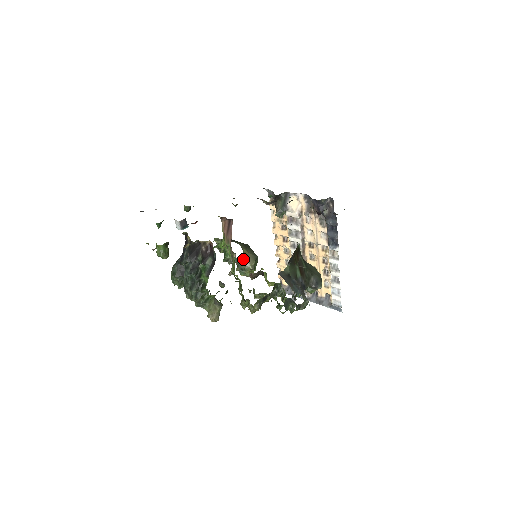
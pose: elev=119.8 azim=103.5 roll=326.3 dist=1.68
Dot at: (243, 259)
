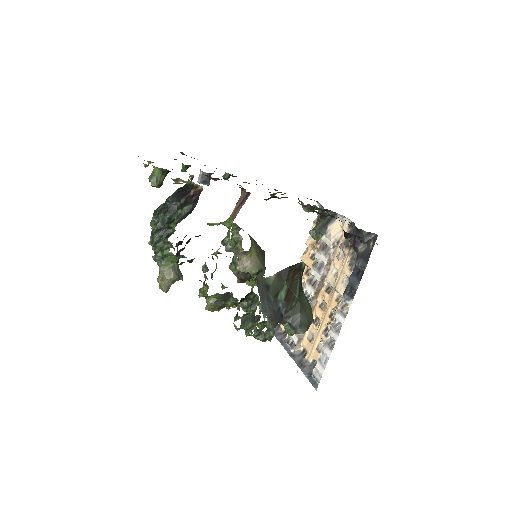
Dot at: (246, 259)
